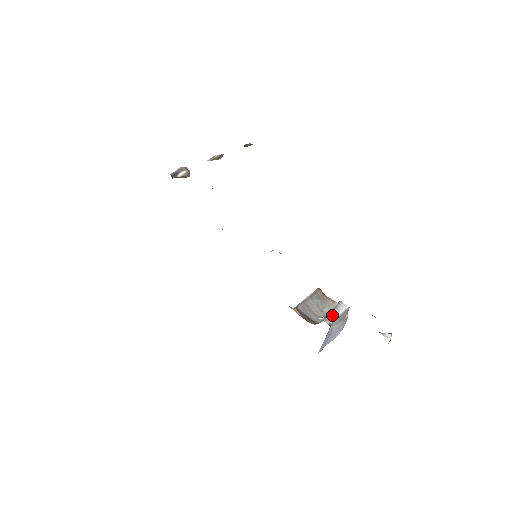
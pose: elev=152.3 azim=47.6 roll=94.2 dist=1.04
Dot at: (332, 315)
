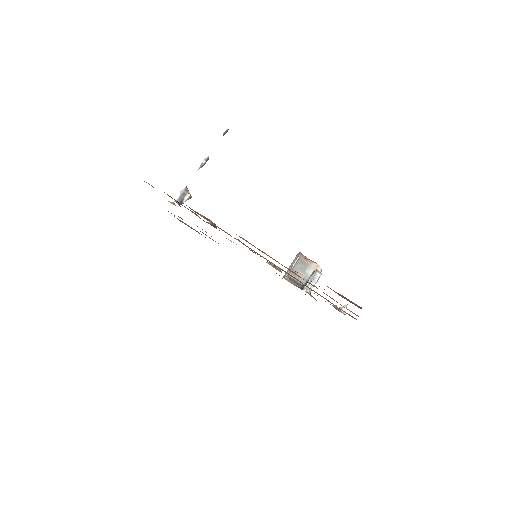
Dot at: (311, 285)
